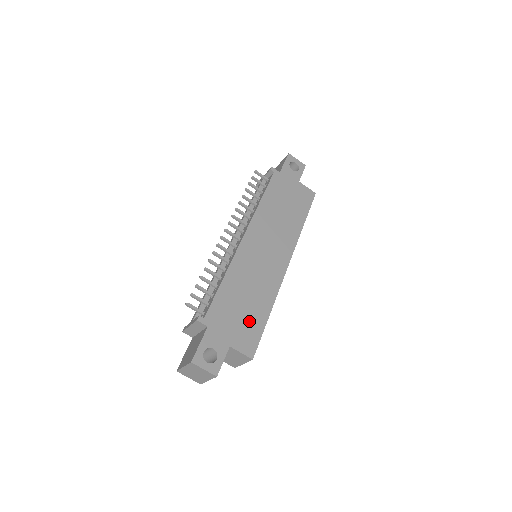
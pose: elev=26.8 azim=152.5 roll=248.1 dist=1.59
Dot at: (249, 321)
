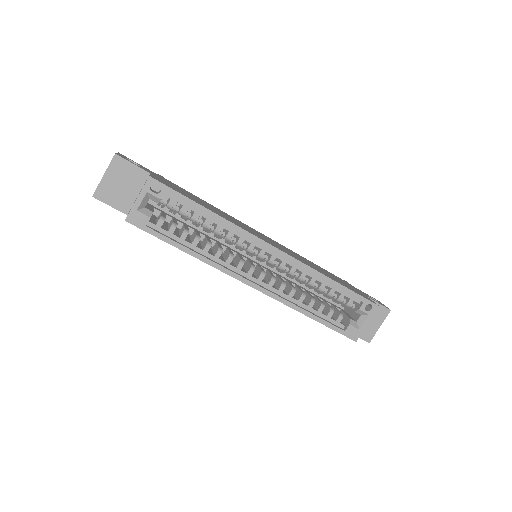
Dot at: occluded
